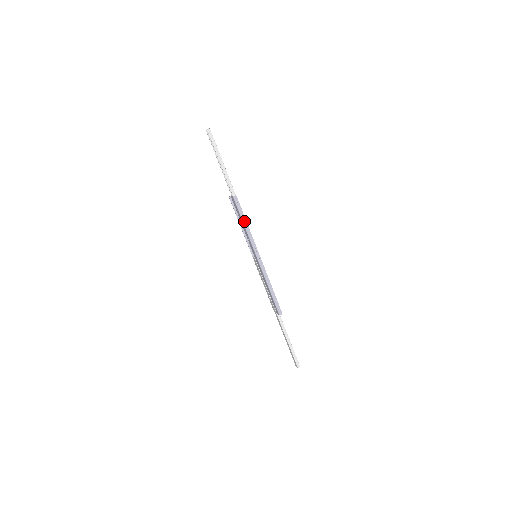
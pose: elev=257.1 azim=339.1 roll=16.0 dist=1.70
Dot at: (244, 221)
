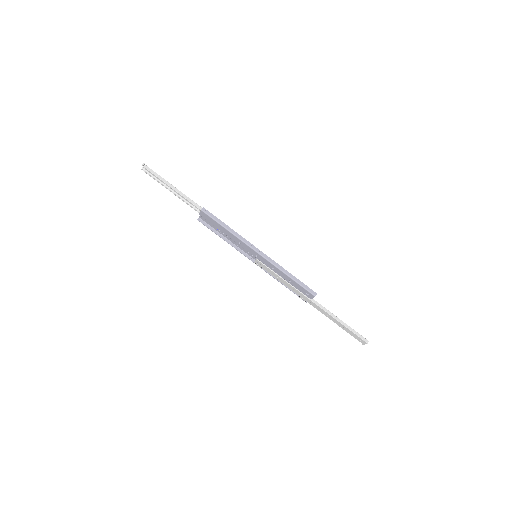
Dot at: (225, 226)
